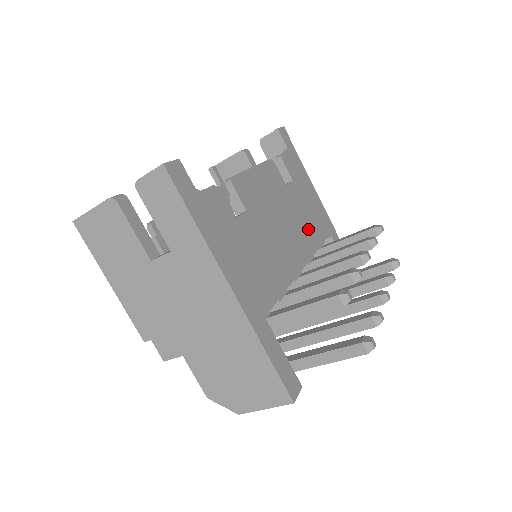
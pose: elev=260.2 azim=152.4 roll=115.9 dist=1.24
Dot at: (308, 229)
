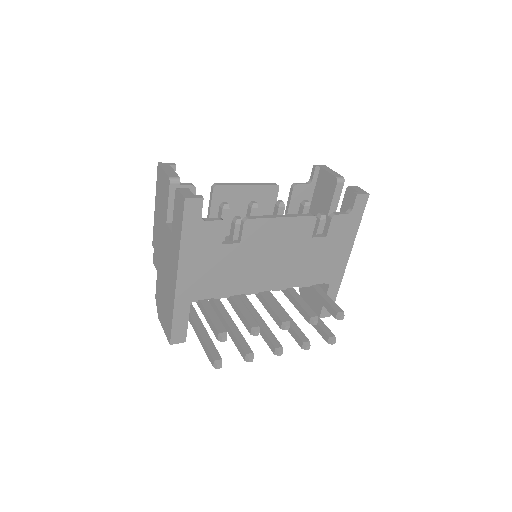
Dot at: (303, 271)
